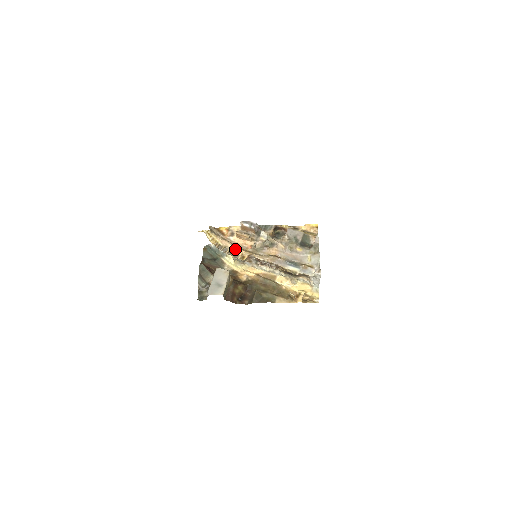
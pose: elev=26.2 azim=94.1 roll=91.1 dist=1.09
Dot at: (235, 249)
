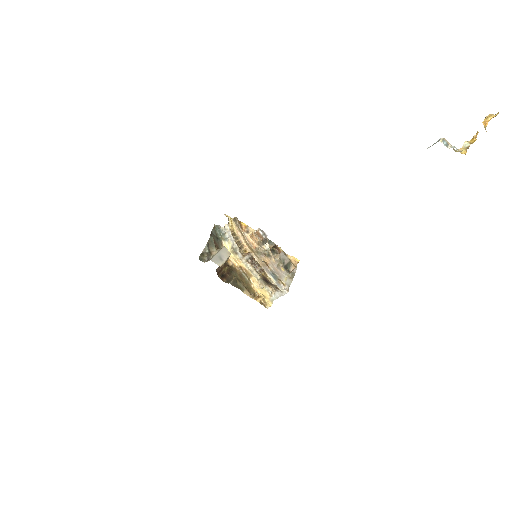
Dot at: (243, 242)
